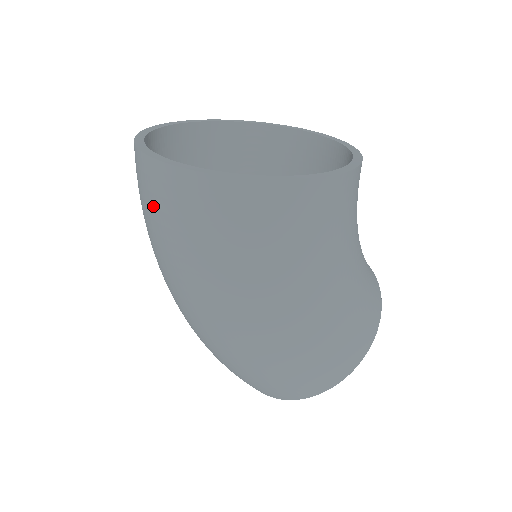
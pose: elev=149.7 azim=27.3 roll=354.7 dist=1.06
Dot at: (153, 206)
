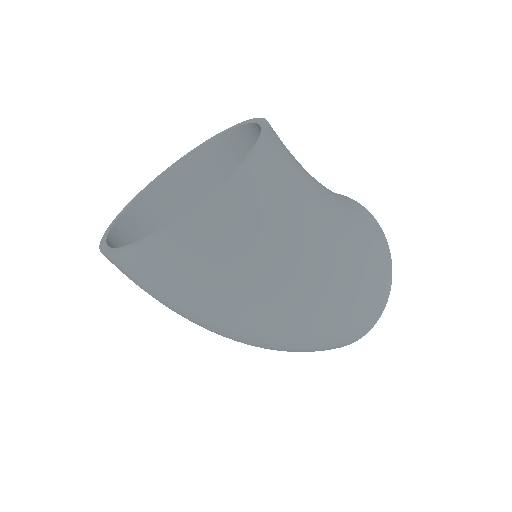
Dot at: (170, 280)
